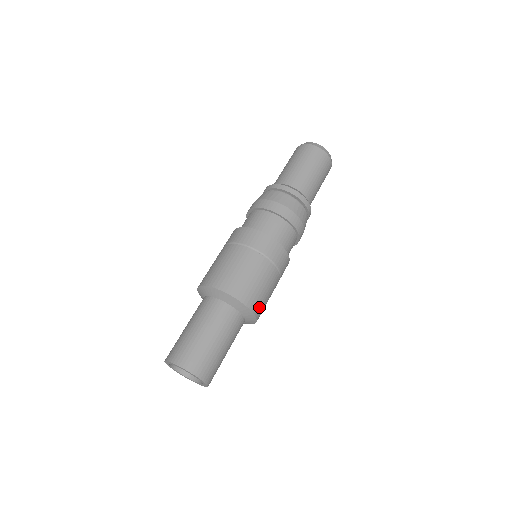
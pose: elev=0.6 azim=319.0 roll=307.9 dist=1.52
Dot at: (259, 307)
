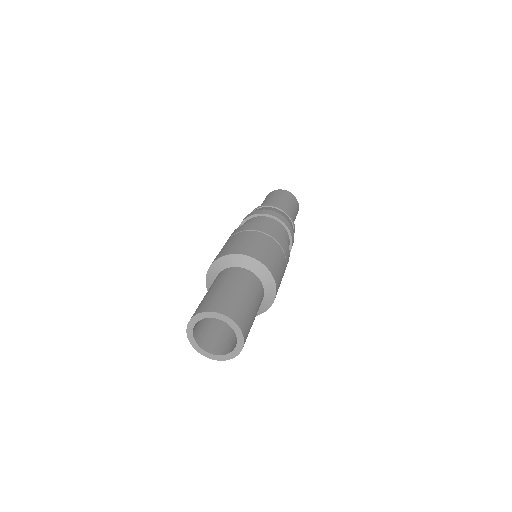
Dot at: occluded
